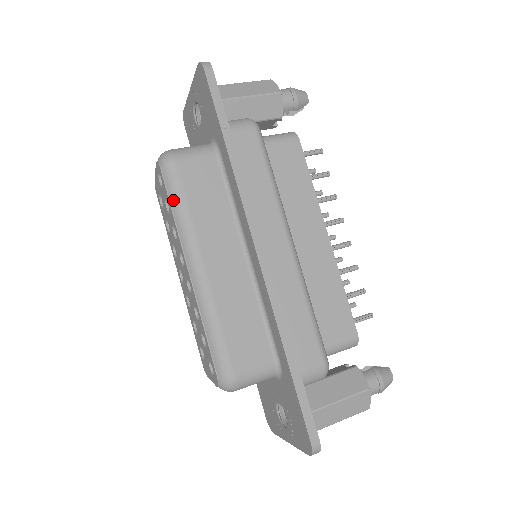
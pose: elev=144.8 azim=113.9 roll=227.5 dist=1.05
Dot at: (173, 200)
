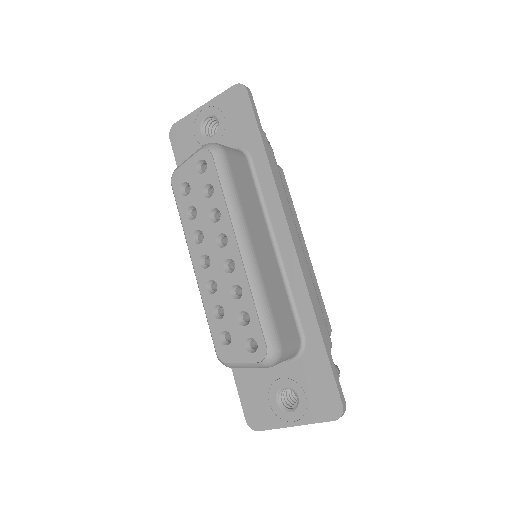
Dot at: (225, 184)
